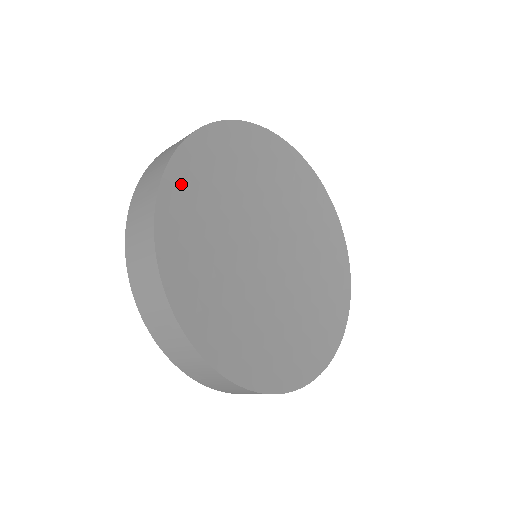
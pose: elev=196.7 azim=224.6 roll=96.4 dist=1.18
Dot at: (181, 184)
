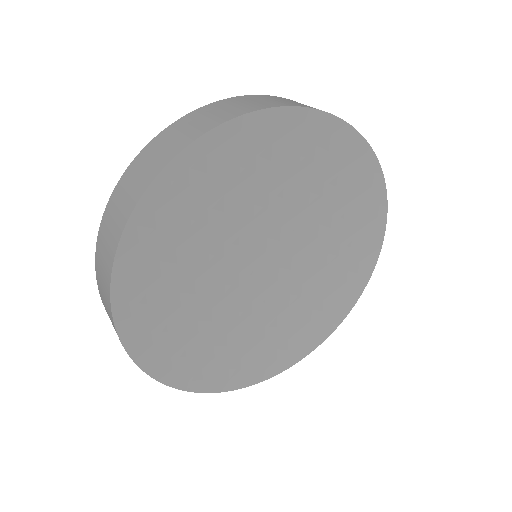
Dot at: (136, 281)
